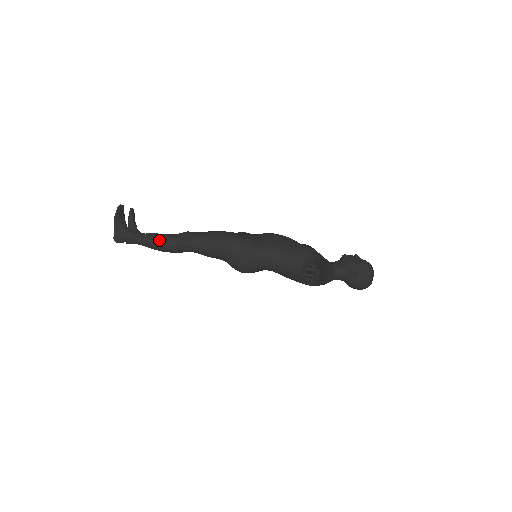
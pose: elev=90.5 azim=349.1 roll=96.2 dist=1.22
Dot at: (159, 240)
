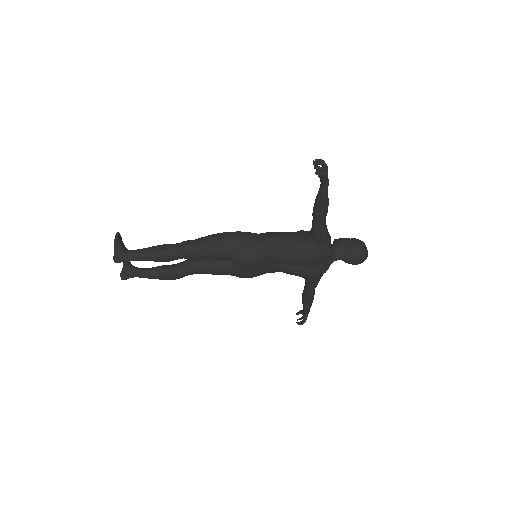
Dot at: (162, 246)
